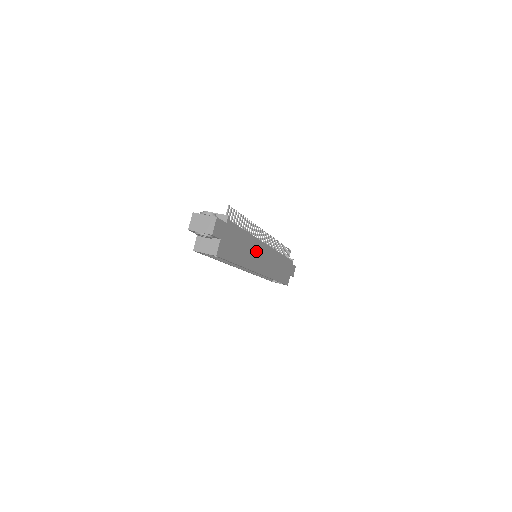
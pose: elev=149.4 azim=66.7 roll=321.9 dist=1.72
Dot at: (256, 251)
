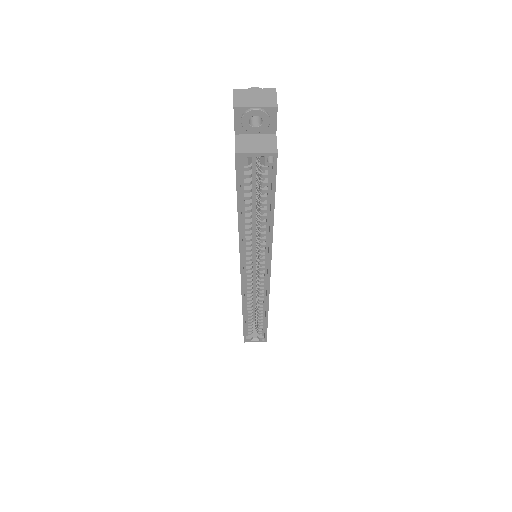
Dot at: occluded
